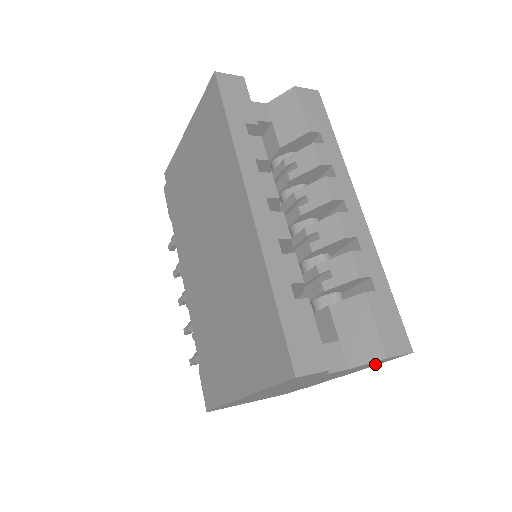
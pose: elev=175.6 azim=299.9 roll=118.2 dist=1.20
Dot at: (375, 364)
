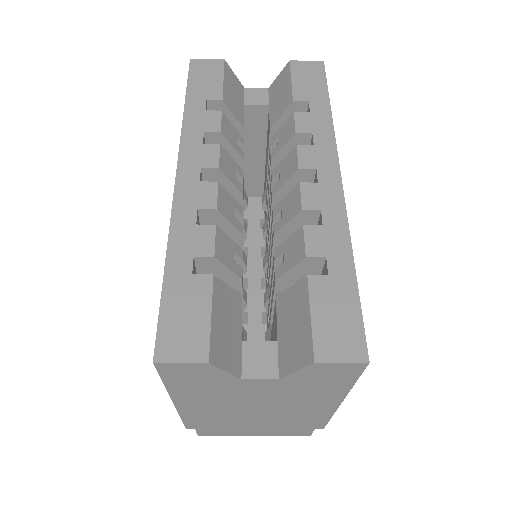
Dot at: (340, 383)
